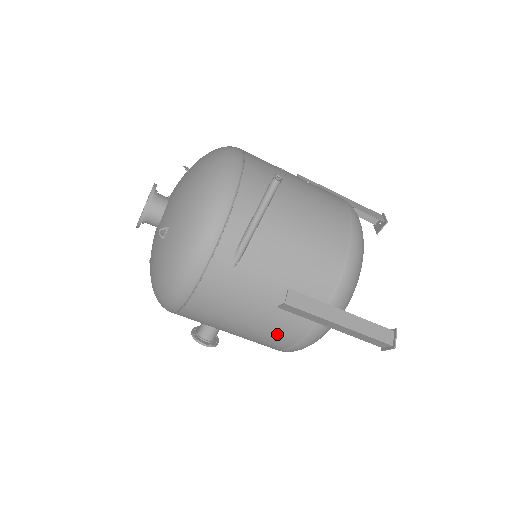
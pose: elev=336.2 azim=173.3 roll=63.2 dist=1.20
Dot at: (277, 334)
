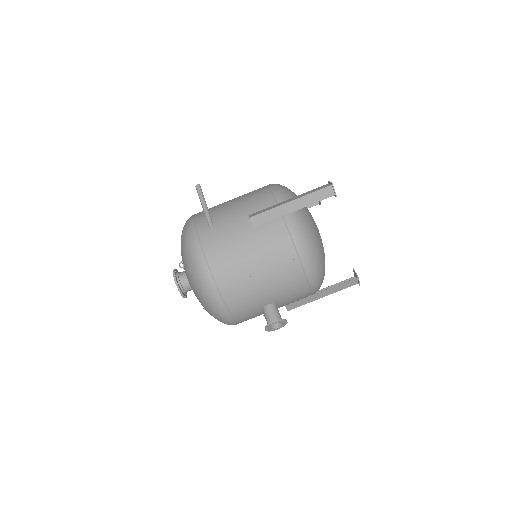
Dot at: (275, 245)
